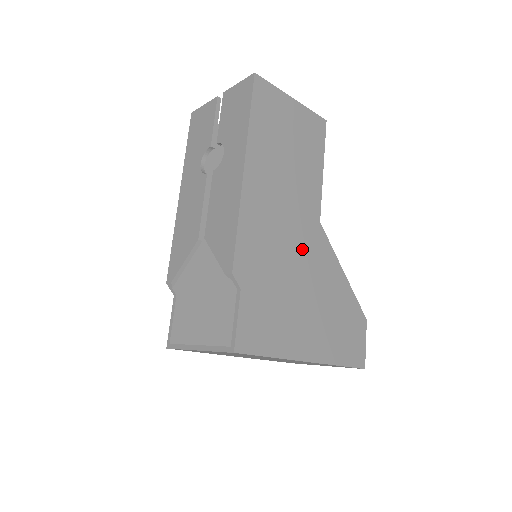
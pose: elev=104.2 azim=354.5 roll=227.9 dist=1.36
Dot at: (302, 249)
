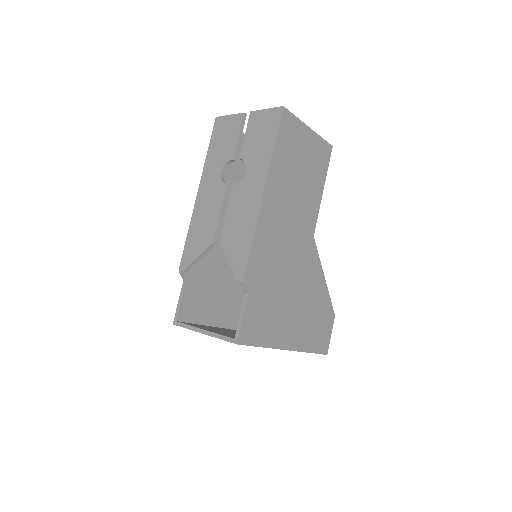
Dot at: (297, 260)
